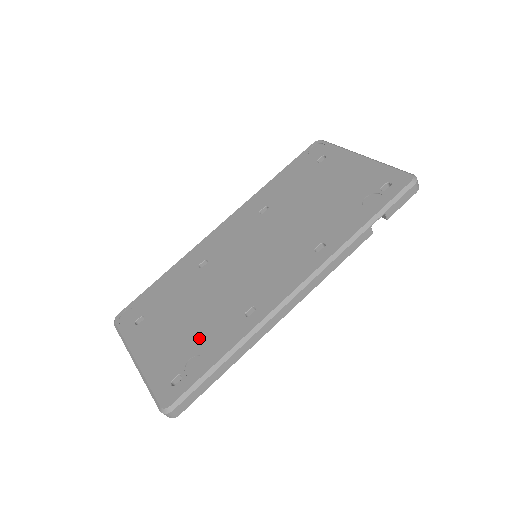
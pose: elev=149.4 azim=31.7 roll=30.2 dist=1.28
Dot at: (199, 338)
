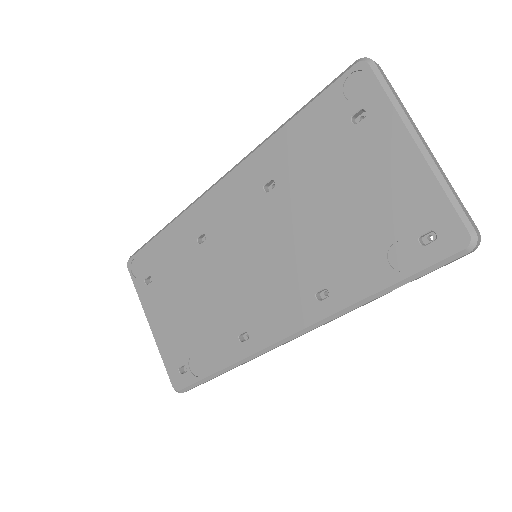
Dot at: (199, 338)
